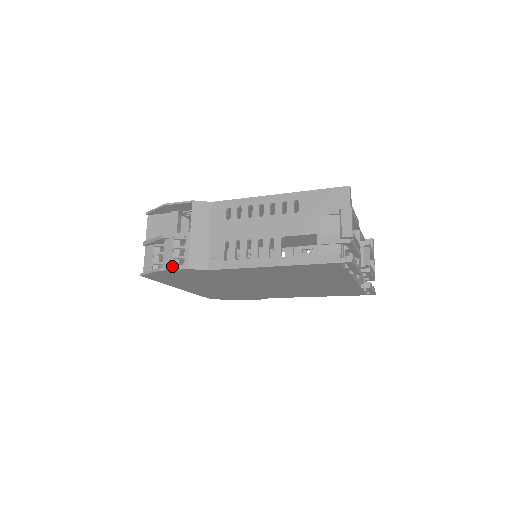
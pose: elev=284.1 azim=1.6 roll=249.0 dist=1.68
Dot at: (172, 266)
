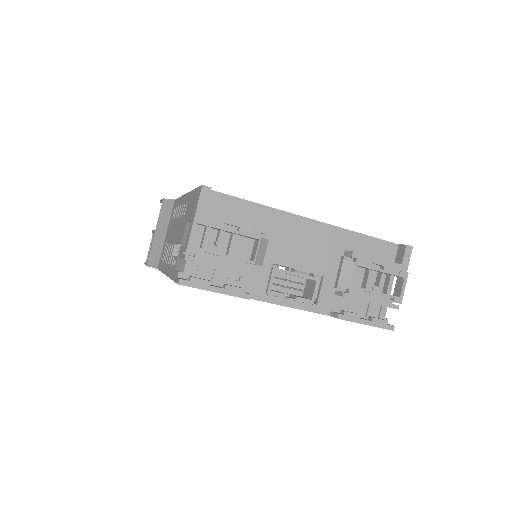
Dot at: (146, 261)
